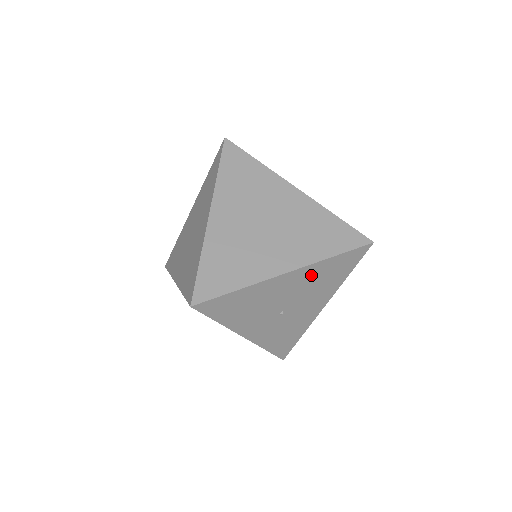
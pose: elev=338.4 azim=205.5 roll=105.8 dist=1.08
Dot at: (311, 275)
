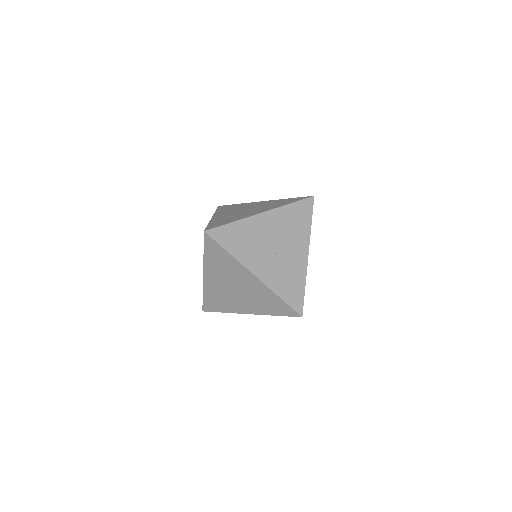
Dot at: (281, 218)
